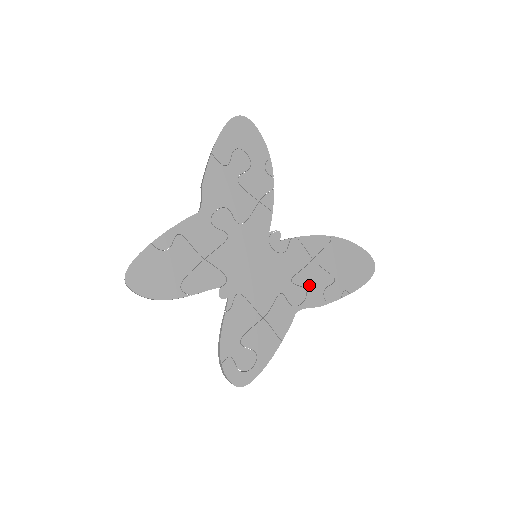
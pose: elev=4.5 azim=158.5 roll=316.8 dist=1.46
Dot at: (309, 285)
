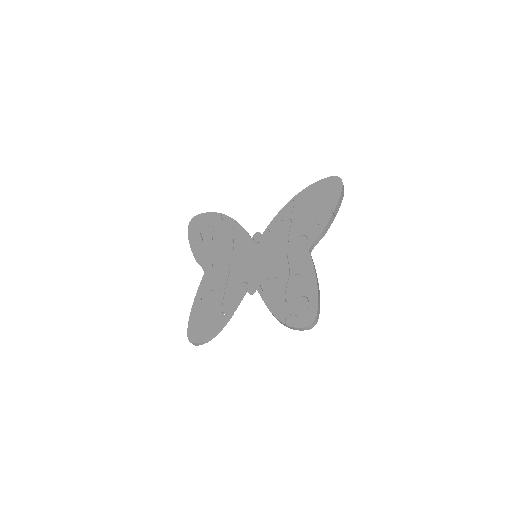
Dot at: (303, 231)
